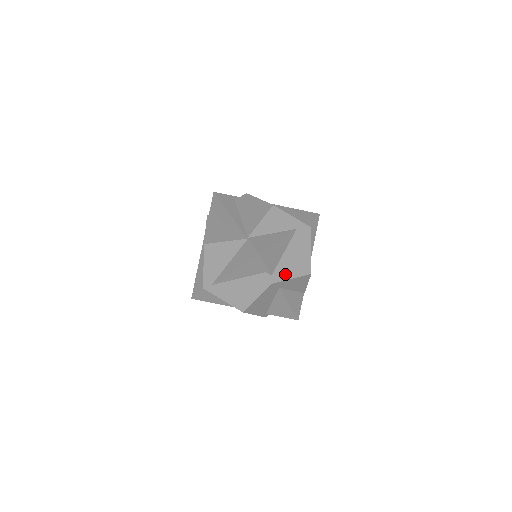
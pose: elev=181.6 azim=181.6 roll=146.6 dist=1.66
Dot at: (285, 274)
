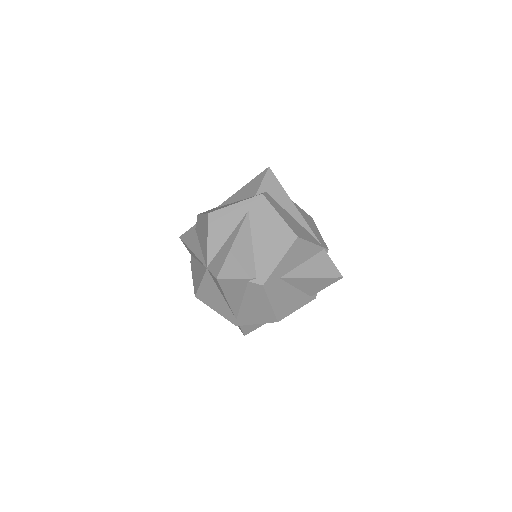
Dot at: (269, 264)
